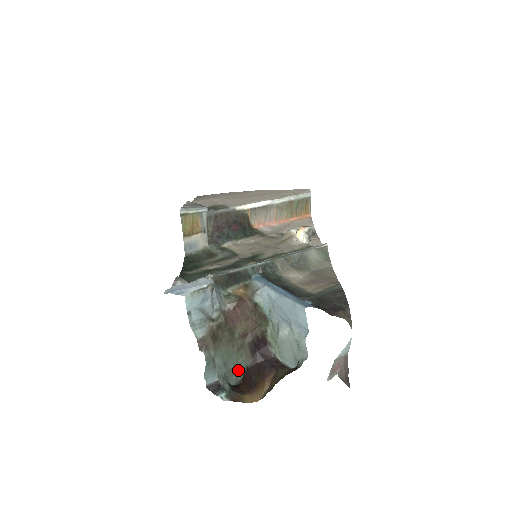
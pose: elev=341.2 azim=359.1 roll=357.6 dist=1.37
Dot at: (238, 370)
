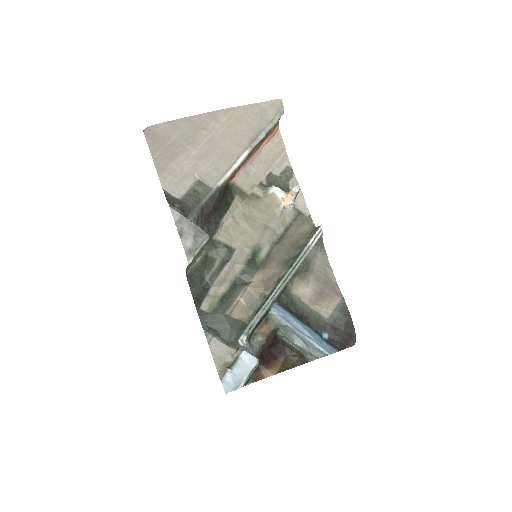
Dot at: occluded
